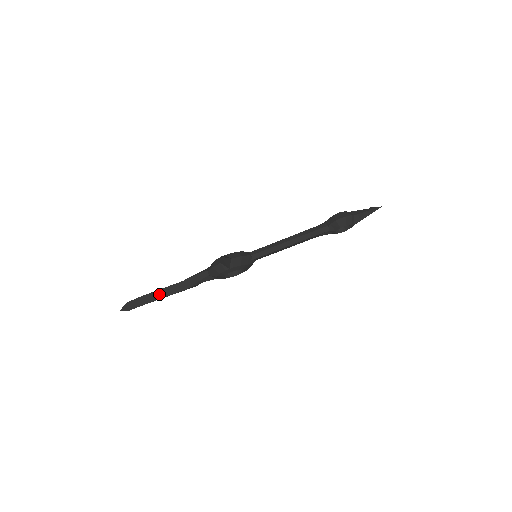
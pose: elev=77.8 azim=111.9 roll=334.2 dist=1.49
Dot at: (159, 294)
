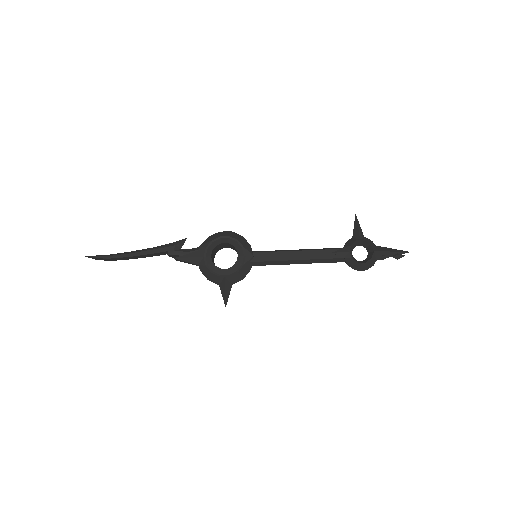
Dot at: (135, 258)
